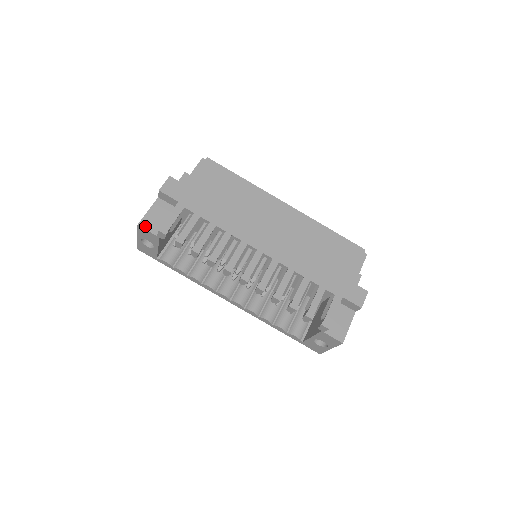
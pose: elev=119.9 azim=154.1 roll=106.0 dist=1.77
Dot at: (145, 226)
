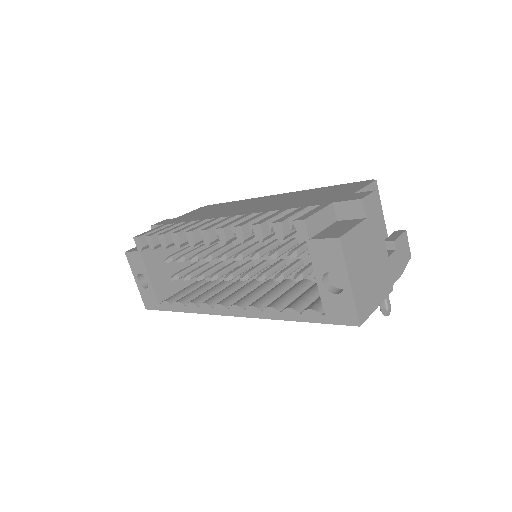
Dot at: (131, 251)
